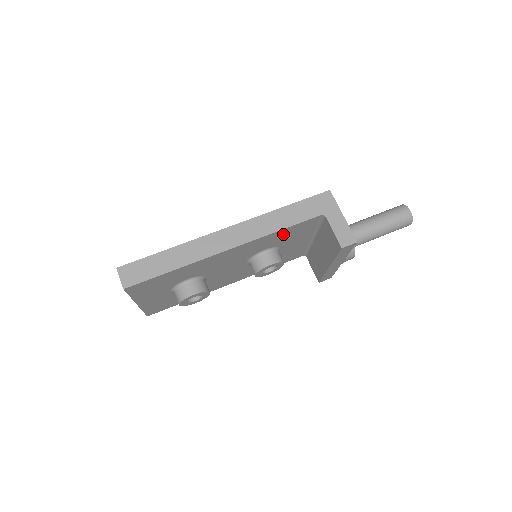
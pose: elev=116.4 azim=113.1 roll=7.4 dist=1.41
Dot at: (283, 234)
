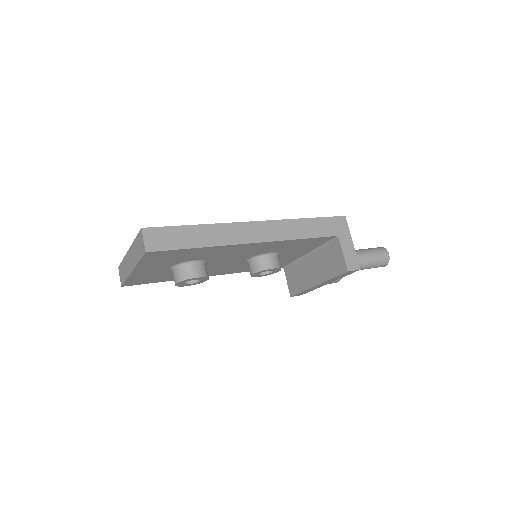
Dot at: (297, 243)
